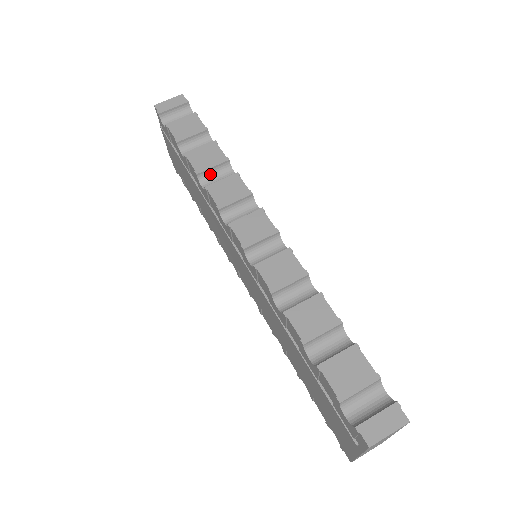
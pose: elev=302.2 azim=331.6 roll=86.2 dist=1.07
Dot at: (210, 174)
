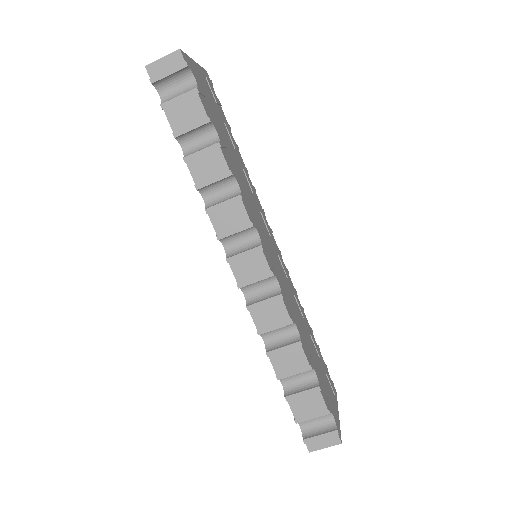
Dot at: (212, 186)
